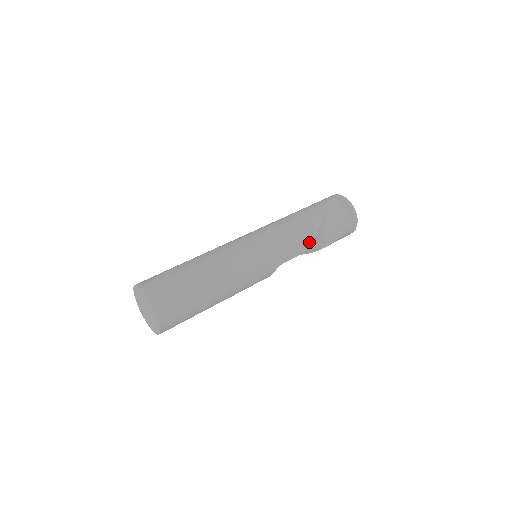
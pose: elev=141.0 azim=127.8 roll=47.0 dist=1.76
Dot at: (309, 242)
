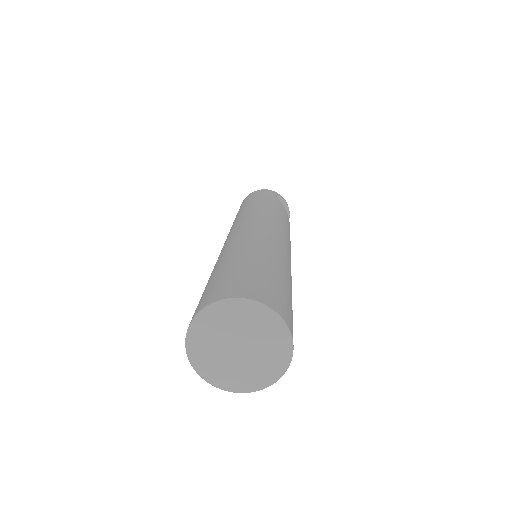
Dot at: occluded
